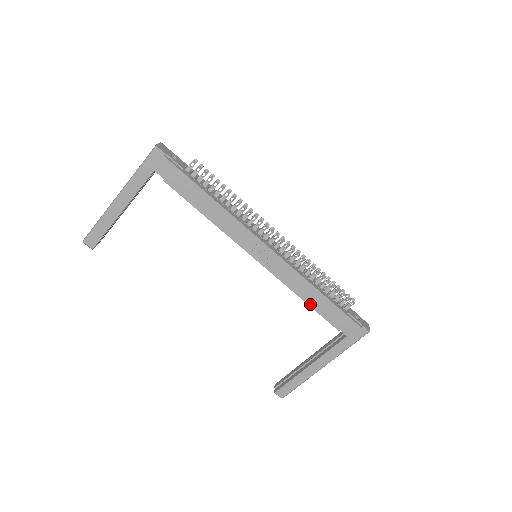
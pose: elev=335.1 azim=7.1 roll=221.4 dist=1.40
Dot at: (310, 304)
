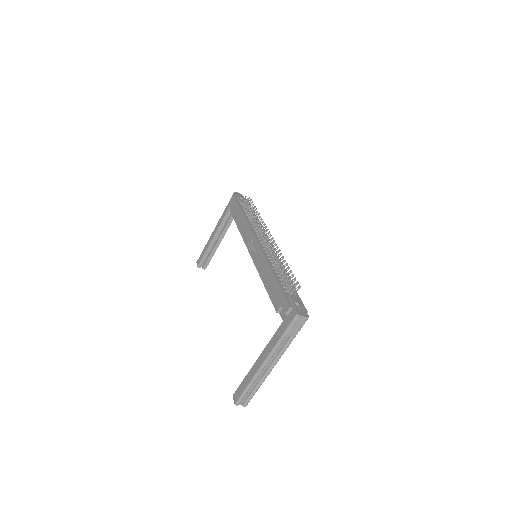
Dot at: (266, 286)
